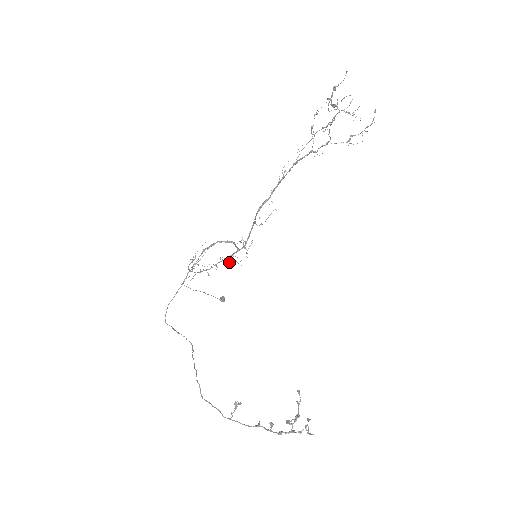
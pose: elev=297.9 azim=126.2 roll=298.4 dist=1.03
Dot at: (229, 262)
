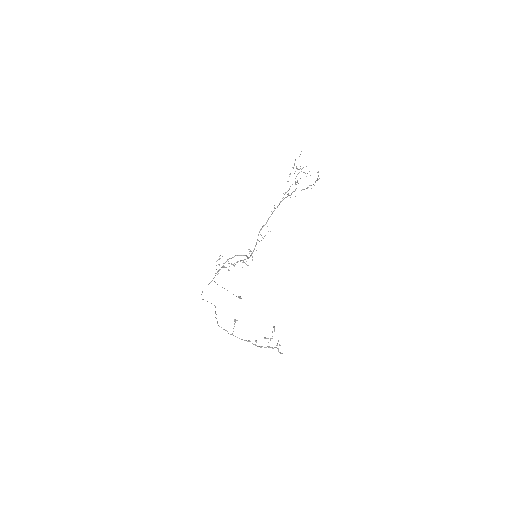
Dot at: occluded
